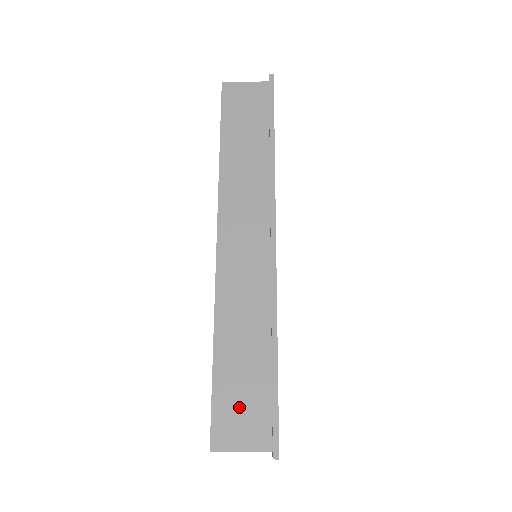
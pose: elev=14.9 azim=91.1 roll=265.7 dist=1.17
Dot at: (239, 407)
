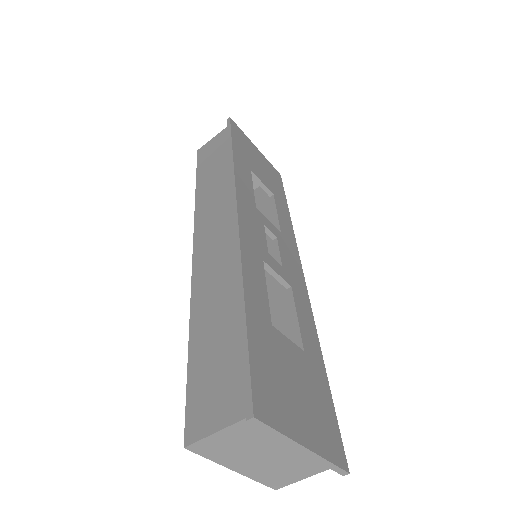
Dot at: (213, 381)
